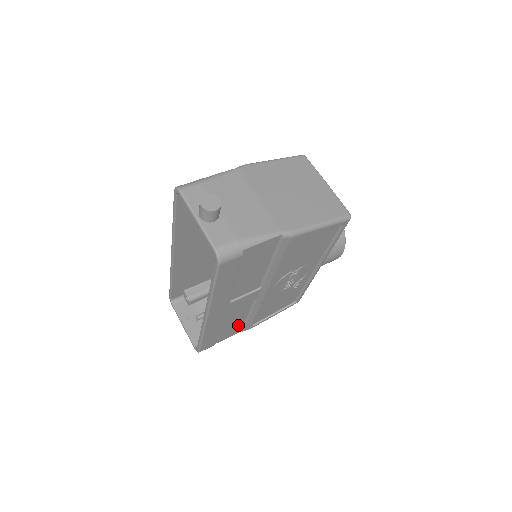
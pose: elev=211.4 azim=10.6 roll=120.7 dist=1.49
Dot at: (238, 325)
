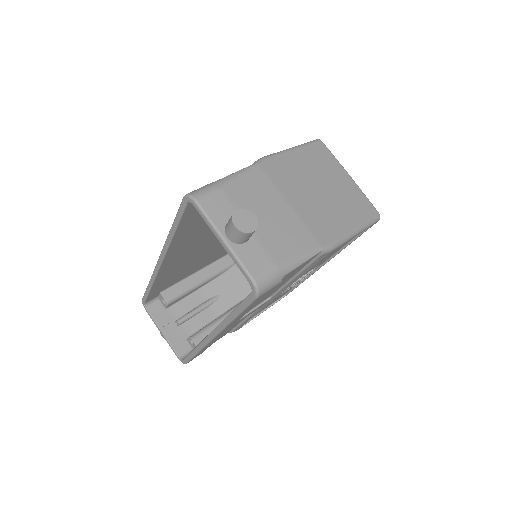
Dot at: (229, 330)
